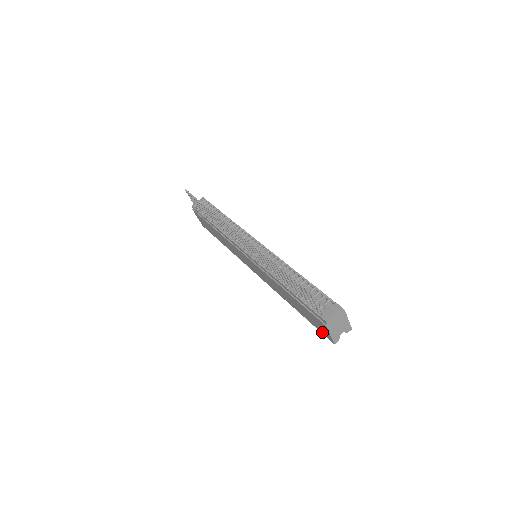
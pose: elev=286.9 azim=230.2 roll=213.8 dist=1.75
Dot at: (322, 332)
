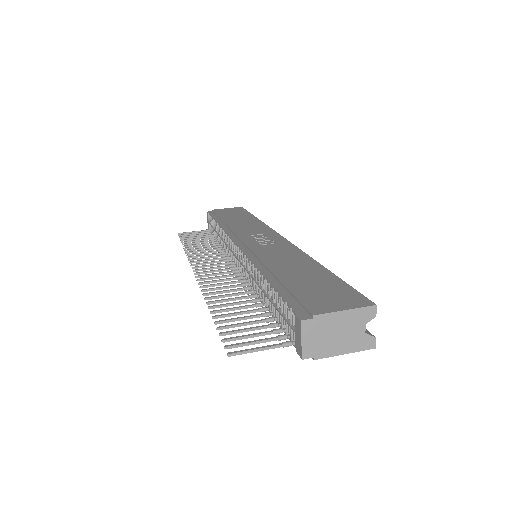
Dot at: occluded
